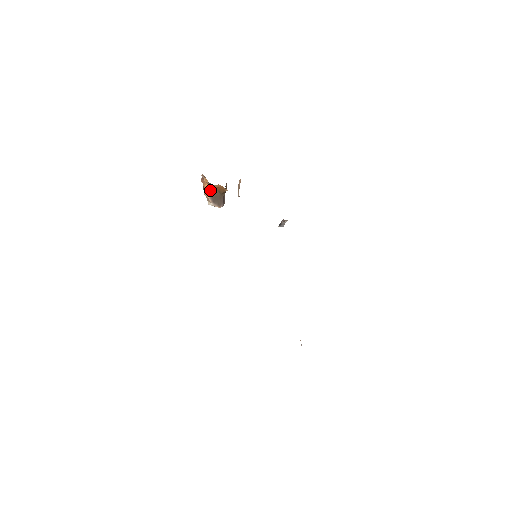
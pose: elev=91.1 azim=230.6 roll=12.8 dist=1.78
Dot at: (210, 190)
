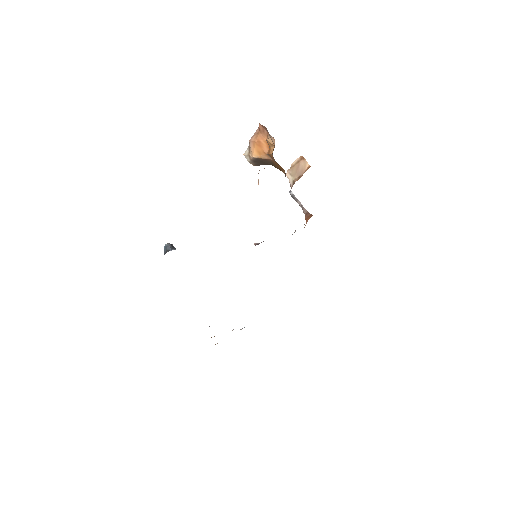
Dot at: (264, 153)
